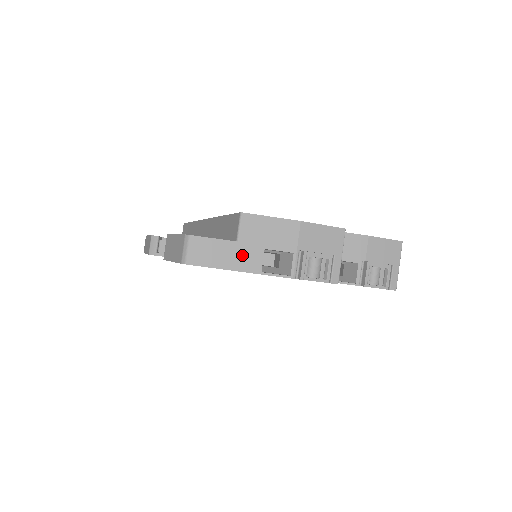
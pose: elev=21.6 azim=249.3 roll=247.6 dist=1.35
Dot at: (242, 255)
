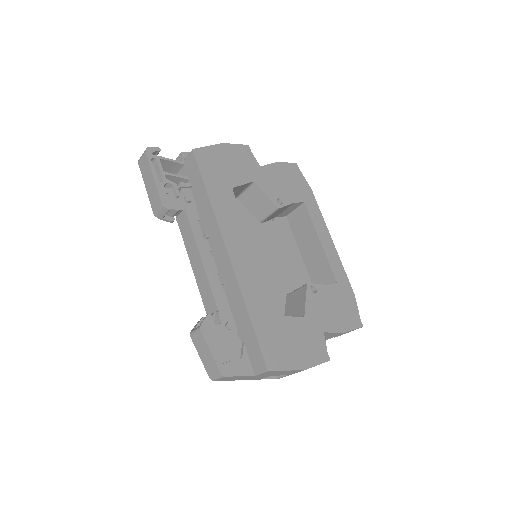
Dot at: (254, 378)
